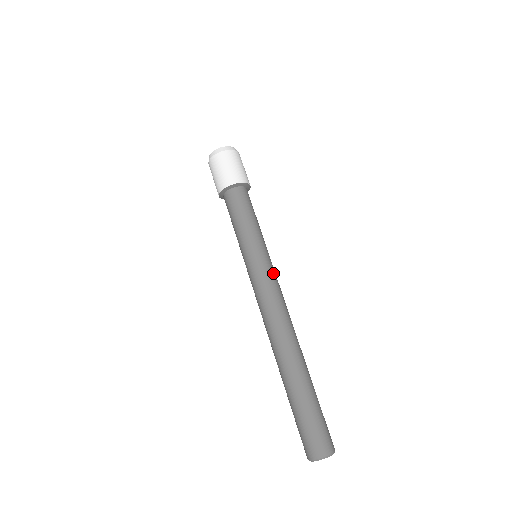
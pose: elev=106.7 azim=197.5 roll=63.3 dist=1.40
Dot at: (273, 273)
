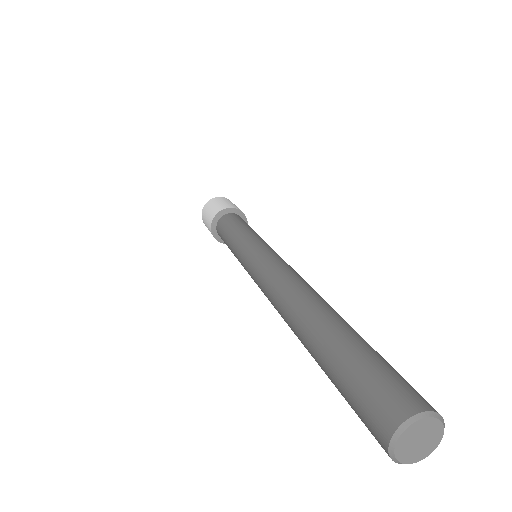
Dot at: occluded
